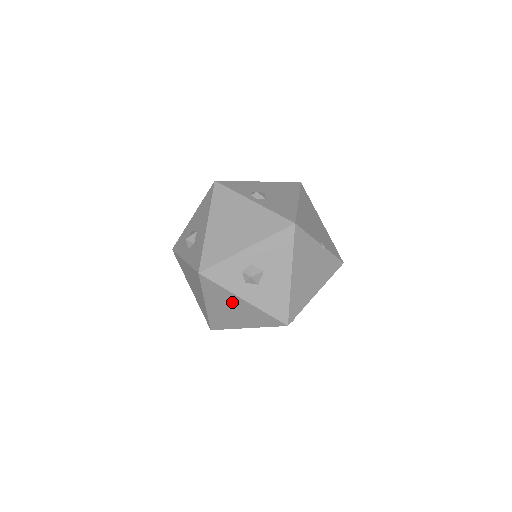
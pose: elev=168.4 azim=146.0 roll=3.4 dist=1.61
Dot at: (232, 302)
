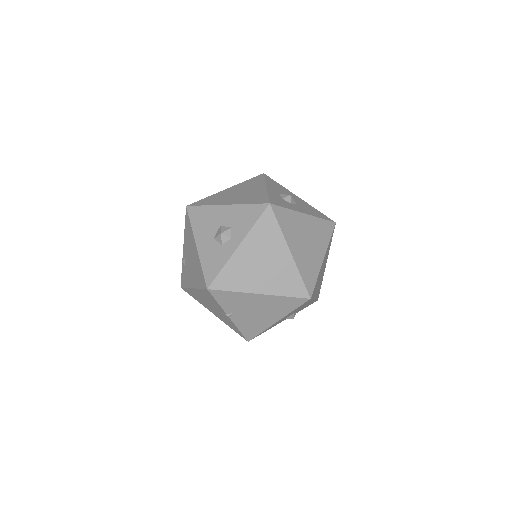
Dot at: (301, 226)
